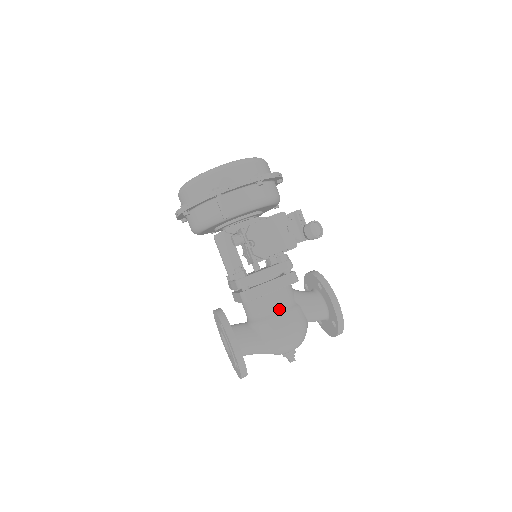
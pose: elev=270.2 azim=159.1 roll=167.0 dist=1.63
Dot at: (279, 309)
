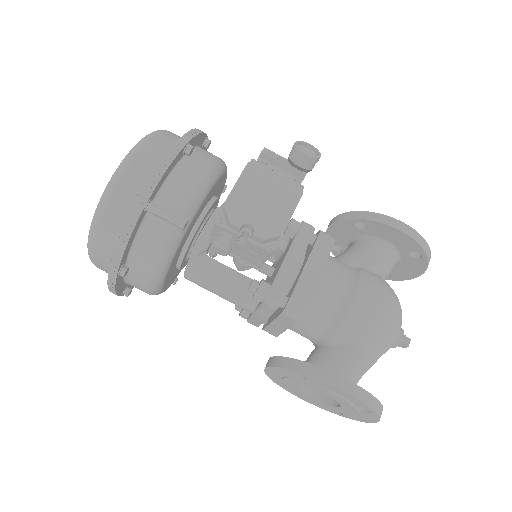
Dot at: (346, 290)
